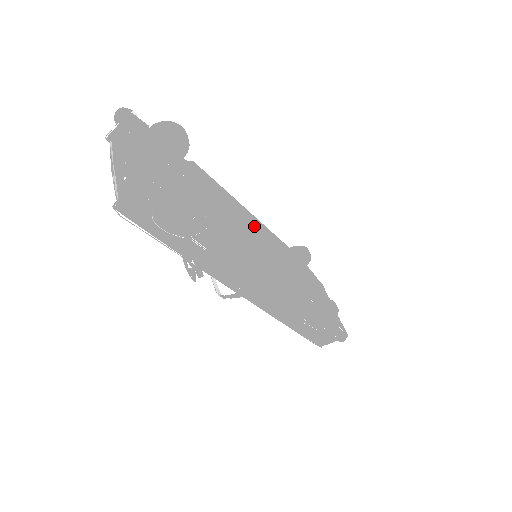
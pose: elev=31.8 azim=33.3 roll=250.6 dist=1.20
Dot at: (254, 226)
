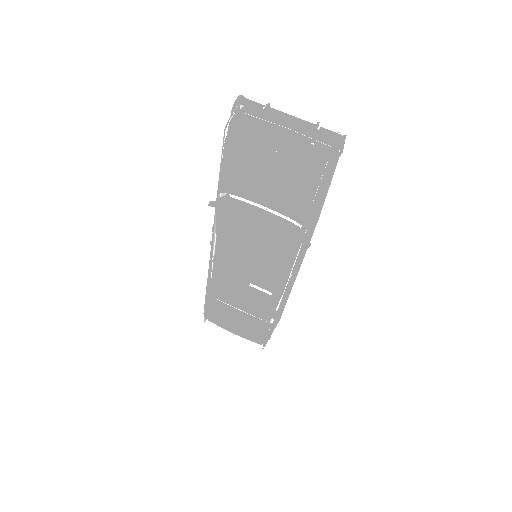
Dot at: occluded
